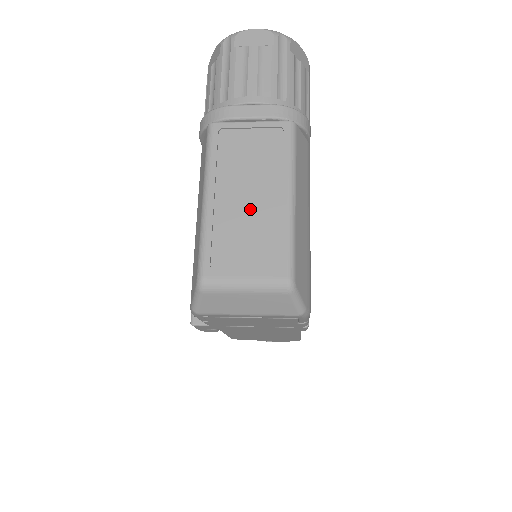
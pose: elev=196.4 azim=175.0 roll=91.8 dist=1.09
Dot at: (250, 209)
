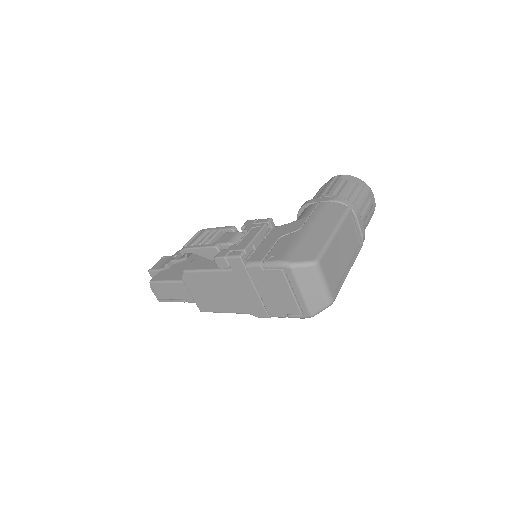
Dot at: (340, 258)
